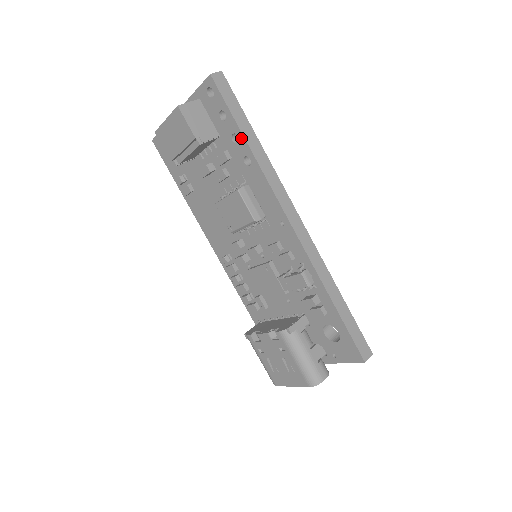
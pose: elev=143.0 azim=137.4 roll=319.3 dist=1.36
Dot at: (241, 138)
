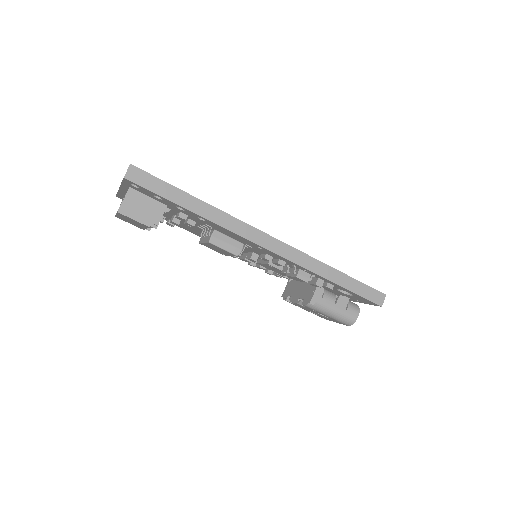
Dot at: (184, 209)
